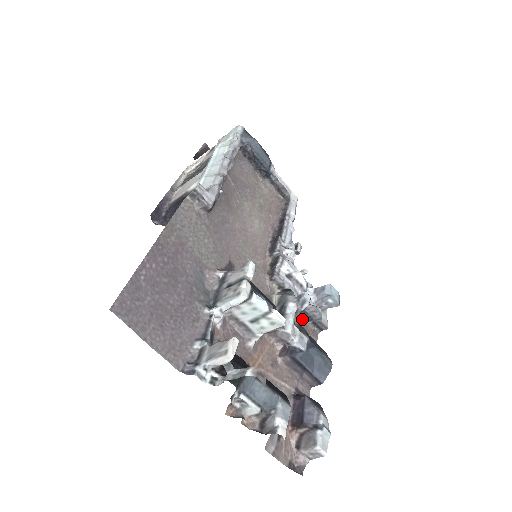
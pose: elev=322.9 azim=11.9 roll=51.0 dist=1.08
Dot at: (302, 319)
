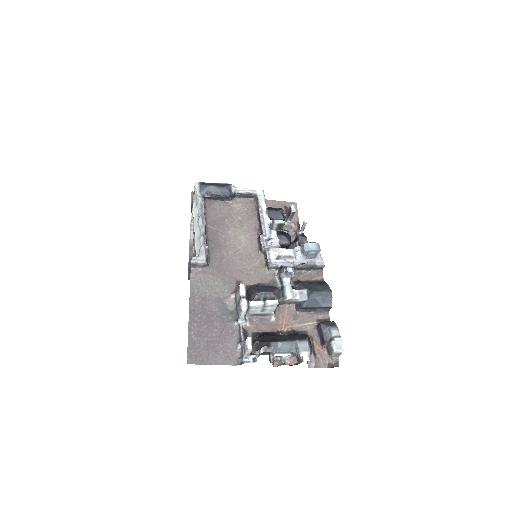
Dot at: (305, 273)
